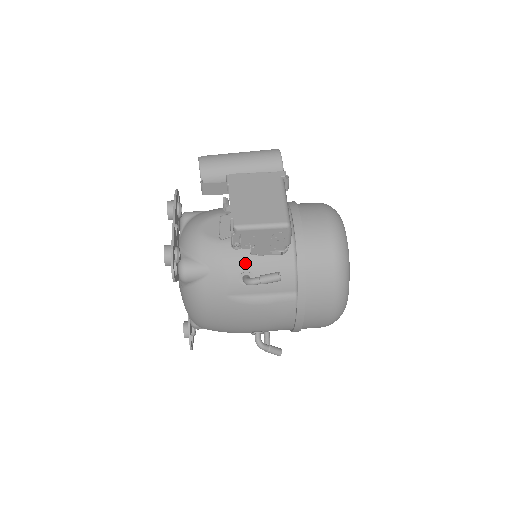
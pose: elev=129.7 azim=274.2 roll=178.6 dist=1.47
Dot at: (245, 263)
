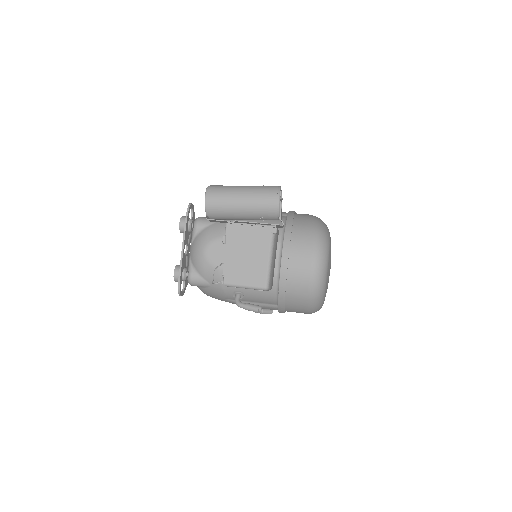
Dot at: occluded
